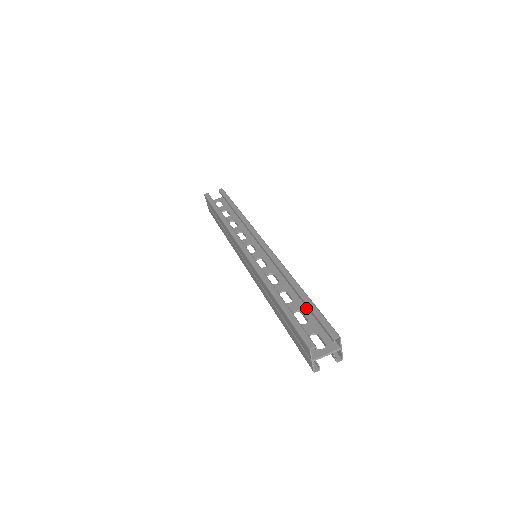
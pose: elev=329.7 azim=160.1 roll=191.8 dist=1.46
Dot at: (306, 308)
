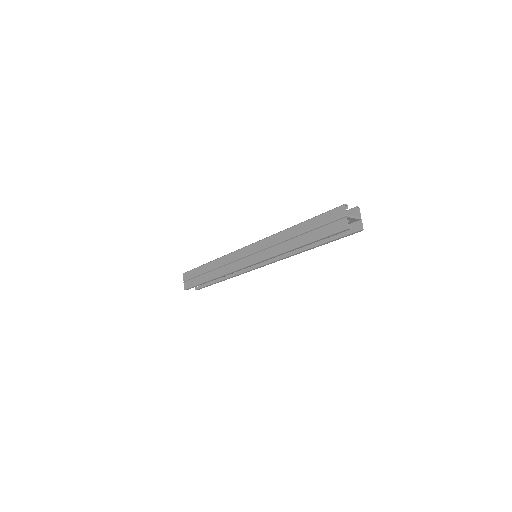
Dot at: occluded
